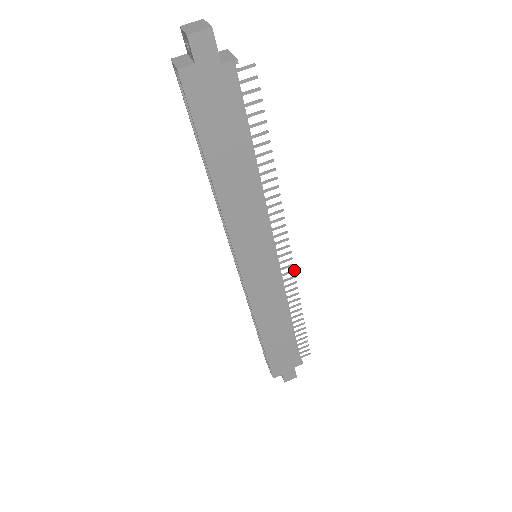
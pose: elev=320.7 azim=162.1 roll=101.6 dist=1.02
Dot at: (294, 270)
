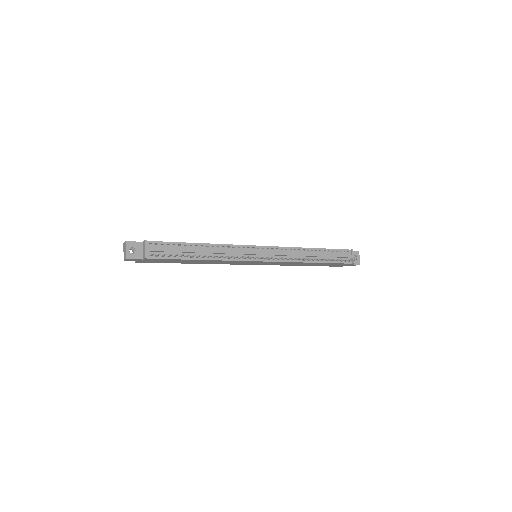
Dot at: occluded
